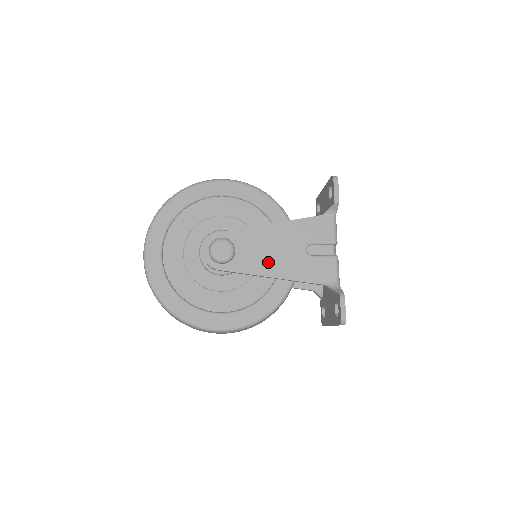
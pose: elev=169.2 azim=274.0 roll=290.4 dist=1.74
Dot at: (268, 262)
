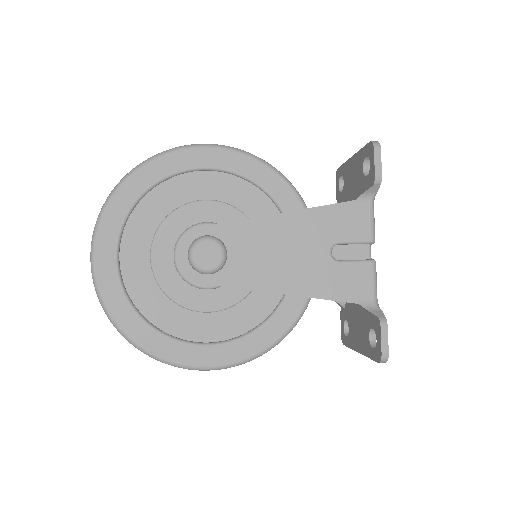
Dot at: (276, 271)
